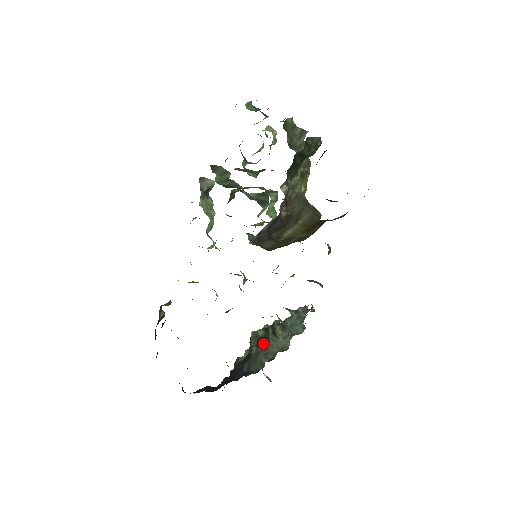
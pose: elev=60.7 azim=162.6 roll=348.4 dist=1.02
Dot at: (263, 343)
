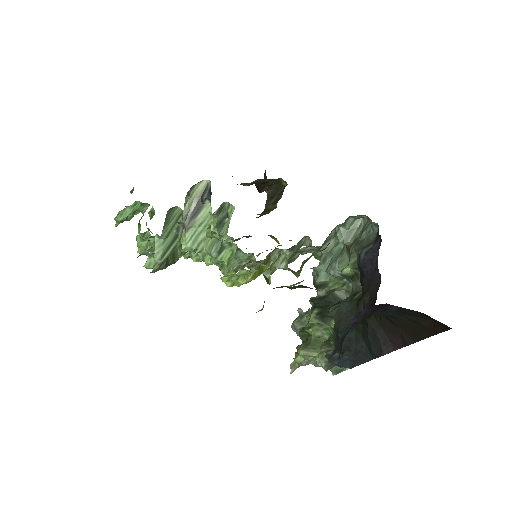
Dot at: (328, 309)
